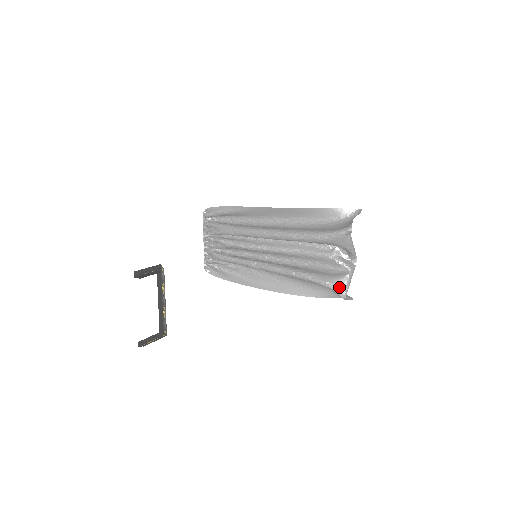
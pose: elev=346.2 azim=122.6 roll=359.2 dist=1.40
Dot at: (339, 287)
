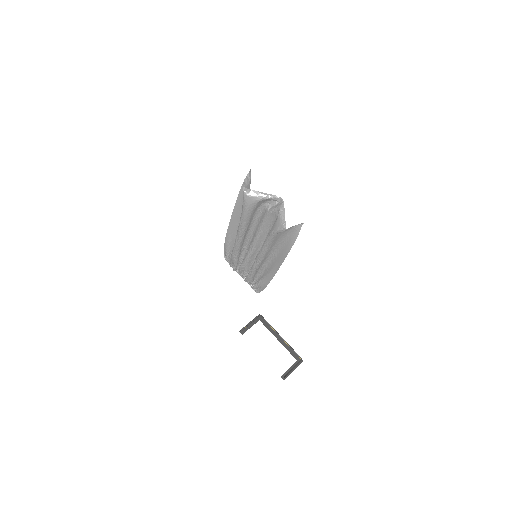
Dot at: (279, 226)
